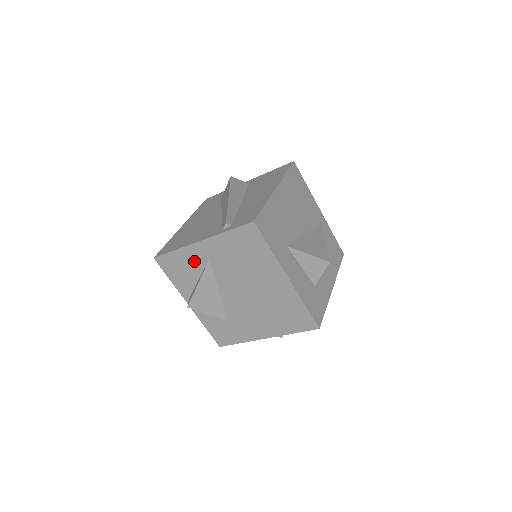
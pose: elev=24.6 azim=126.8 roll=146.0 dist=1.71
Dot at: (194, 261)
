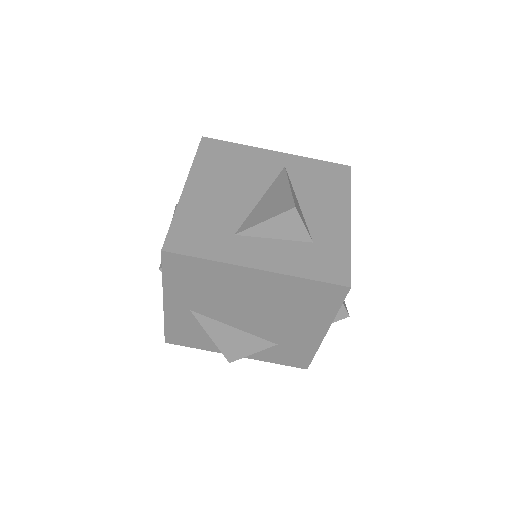
Dot at: (185, 321)
